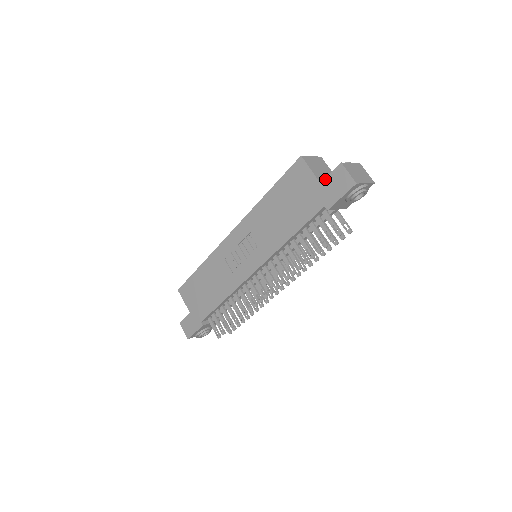
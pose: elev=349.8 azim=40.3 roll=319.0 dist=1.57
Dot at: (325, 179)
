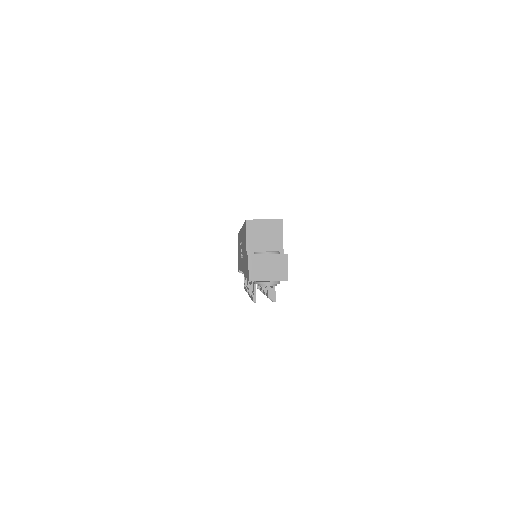
Dot at: occluded
